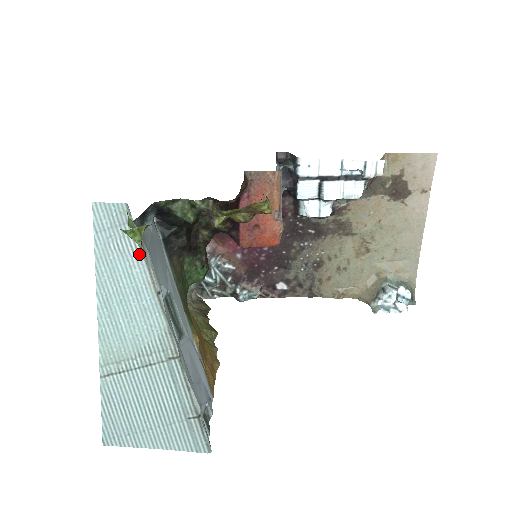
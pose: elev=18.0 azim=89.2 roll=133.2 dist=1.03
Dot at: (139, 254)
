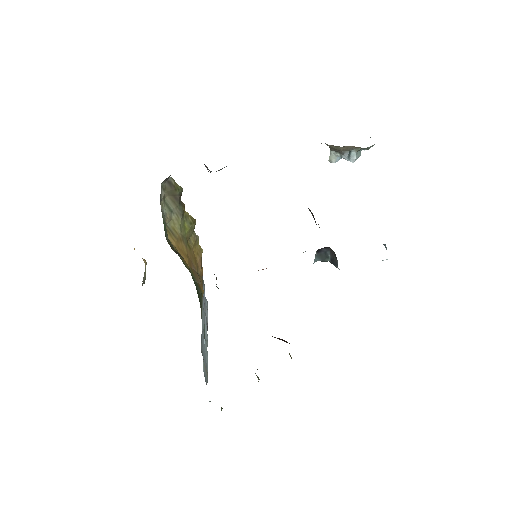
Dot at: occluded
